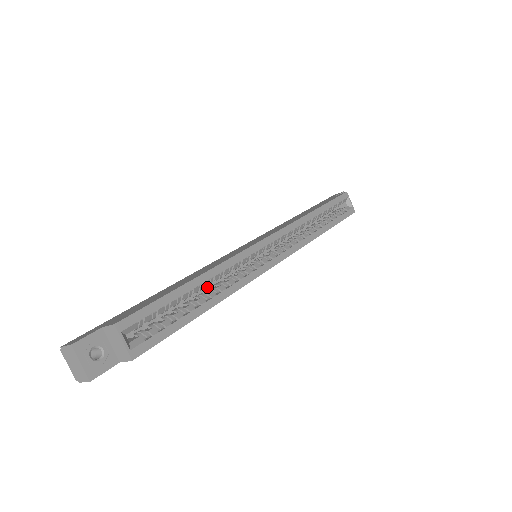
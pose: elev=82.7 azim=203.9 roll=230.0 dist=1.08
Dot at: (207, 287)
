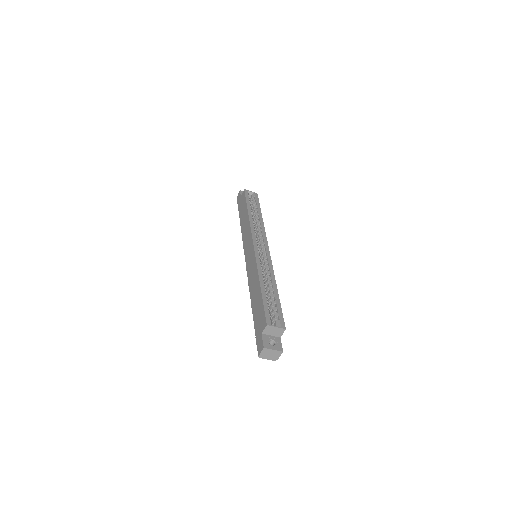
Dot at: occluded
